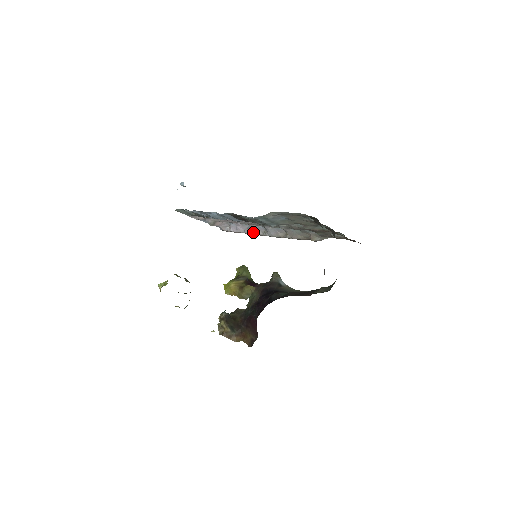
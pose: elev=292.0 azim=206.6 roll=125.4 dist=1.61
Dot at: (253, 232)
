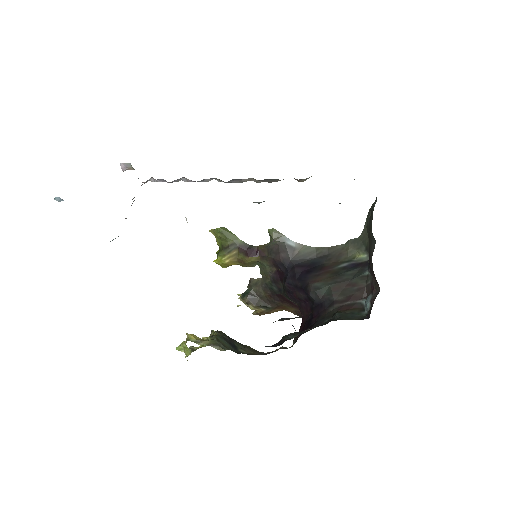
Dot at: occluded
